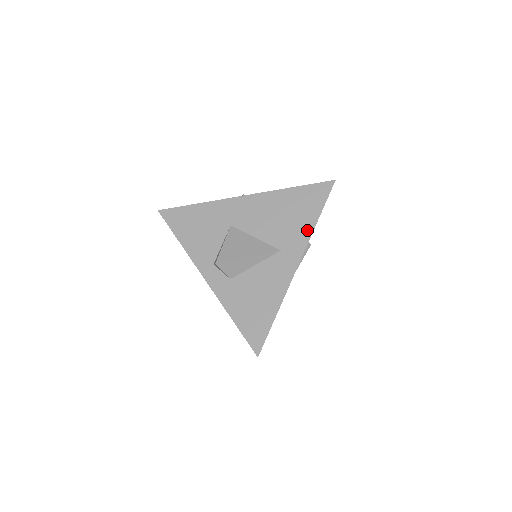
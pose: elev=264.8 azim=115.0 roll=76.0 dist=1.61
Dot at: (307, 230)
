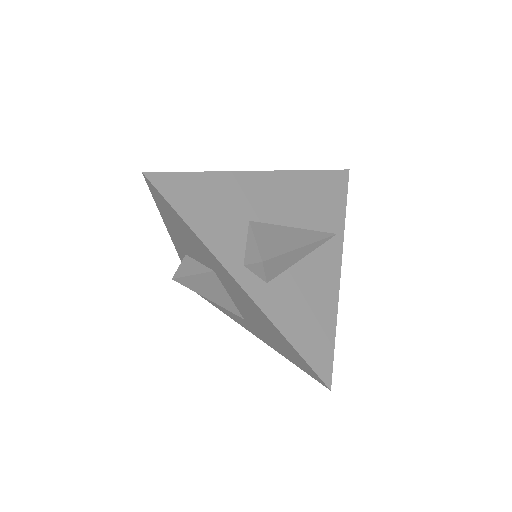
Dot at: (273, 347)
